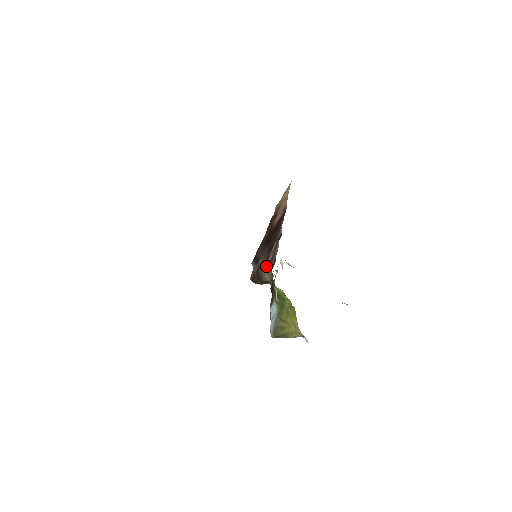
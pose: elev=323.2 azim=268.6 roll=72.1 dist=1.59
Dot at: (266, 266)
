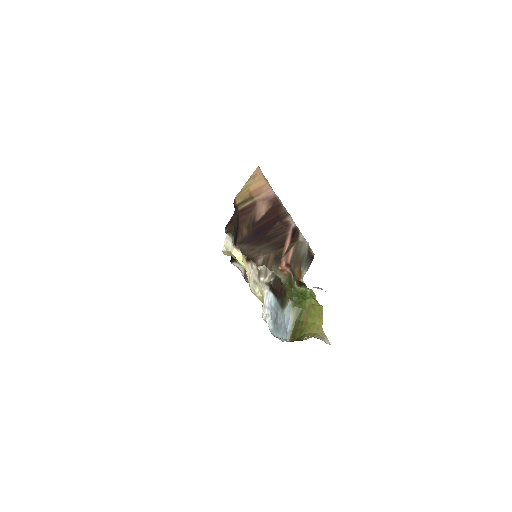
Dot at: (283, 266)
